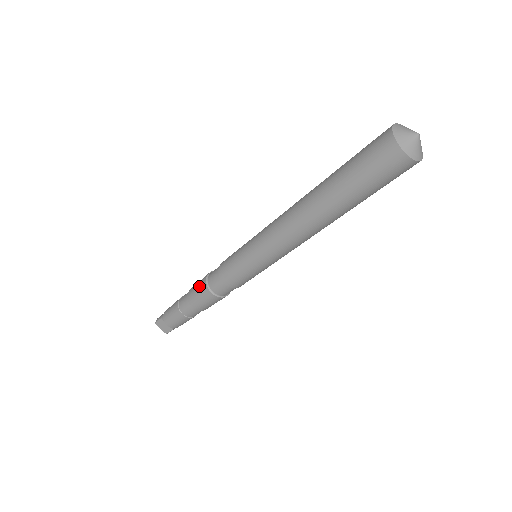
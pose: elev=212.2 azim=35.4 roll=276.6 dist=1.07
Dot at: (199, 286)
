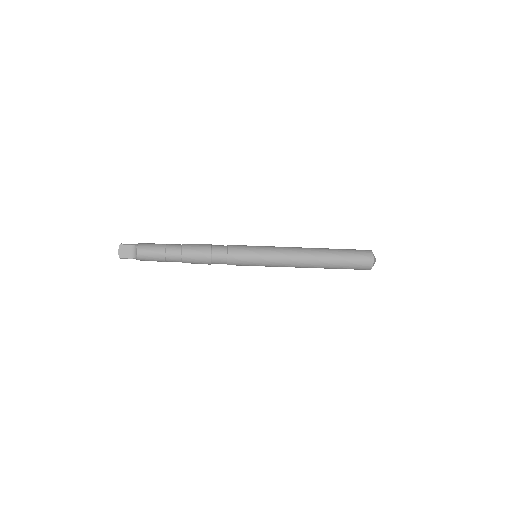
Dot at: (201, 246)
